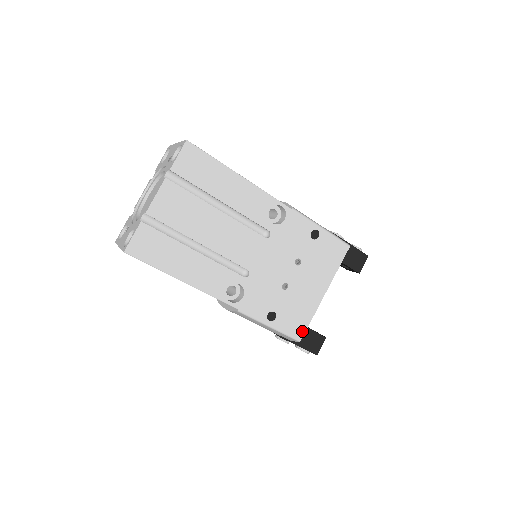
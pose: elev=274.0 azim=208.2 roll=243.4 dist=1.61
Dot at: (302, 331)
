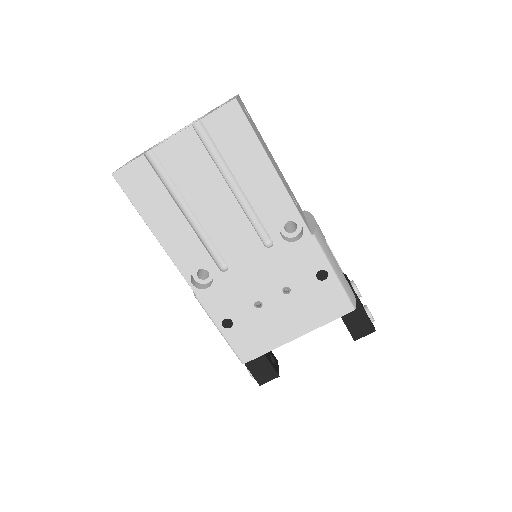
Dot at: (251, 356)
